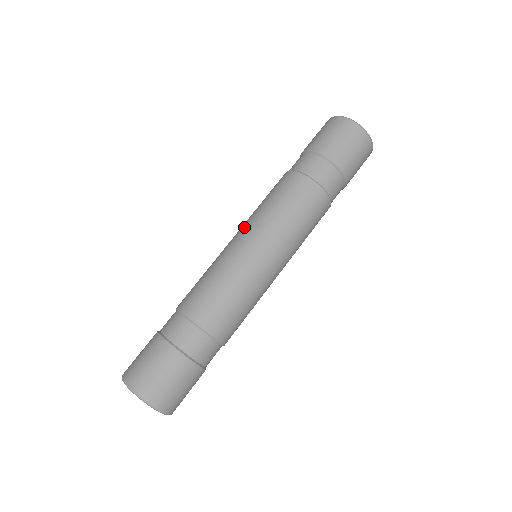
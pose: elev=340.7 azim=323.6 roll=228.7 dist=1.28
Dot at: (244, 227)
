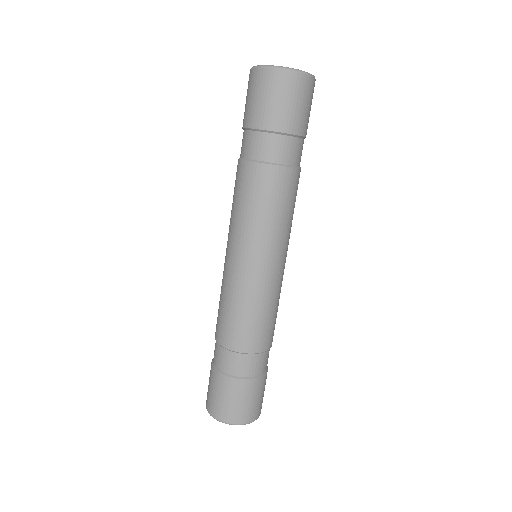
Dot at: occluded
